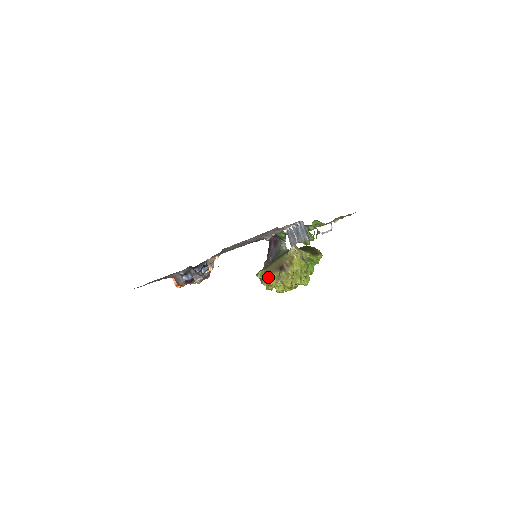
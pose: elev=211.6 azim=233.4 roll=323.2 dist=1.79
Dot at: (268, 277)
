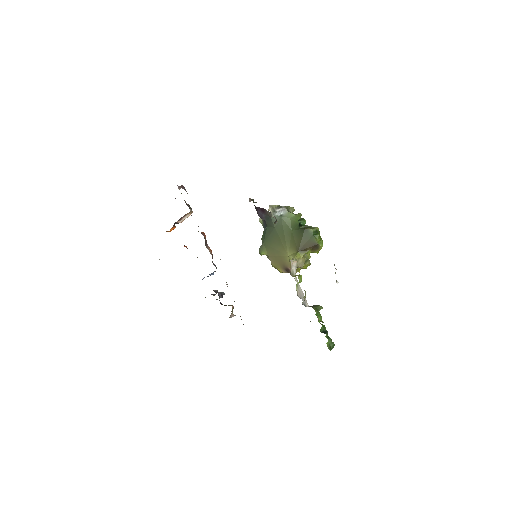
Dot at: occluded
